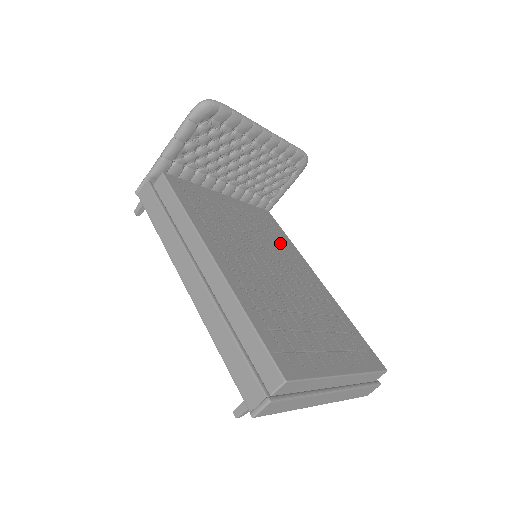
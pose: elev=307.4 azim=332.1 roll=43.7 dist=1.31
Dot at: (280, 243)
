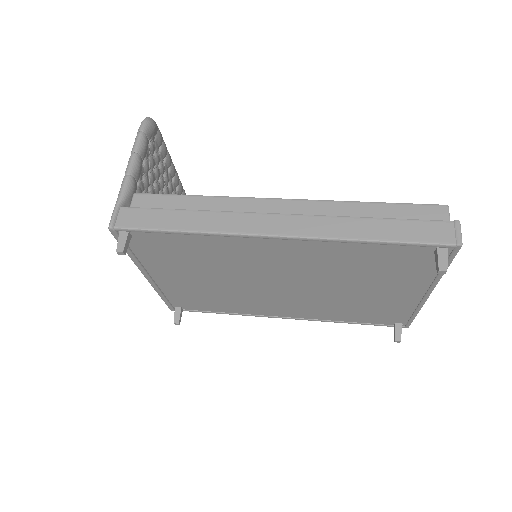
Dot at: occluded
